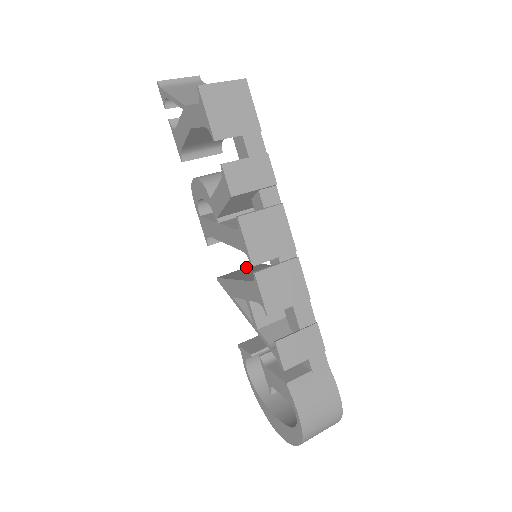
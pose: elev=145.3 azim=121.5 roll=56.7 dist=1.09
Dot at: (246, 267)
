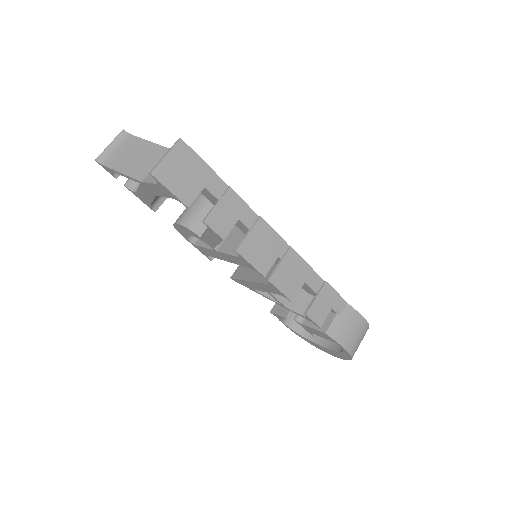
Dot at: occluded
